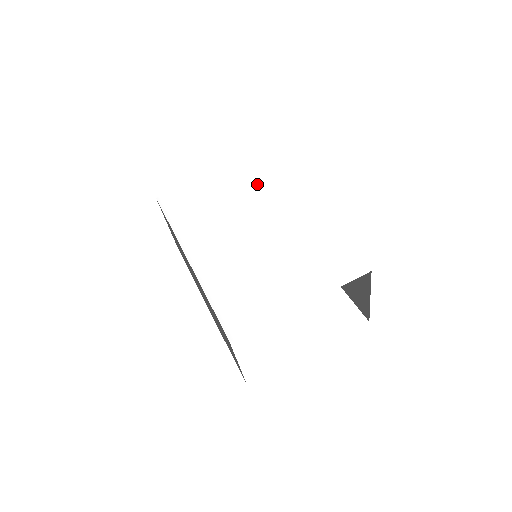
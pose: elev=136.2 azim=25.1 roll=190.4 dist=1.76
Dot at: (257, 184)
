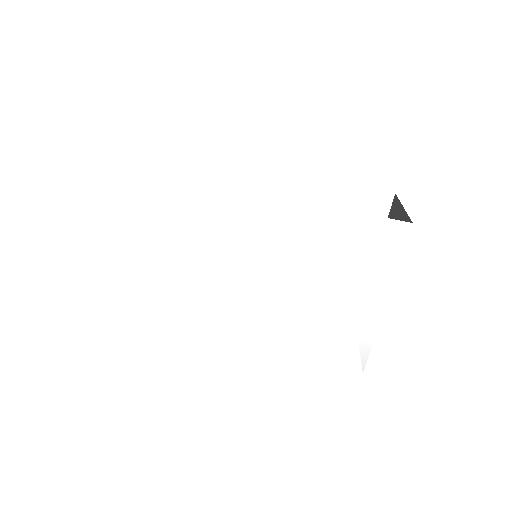
Dot at: (181, 218)
